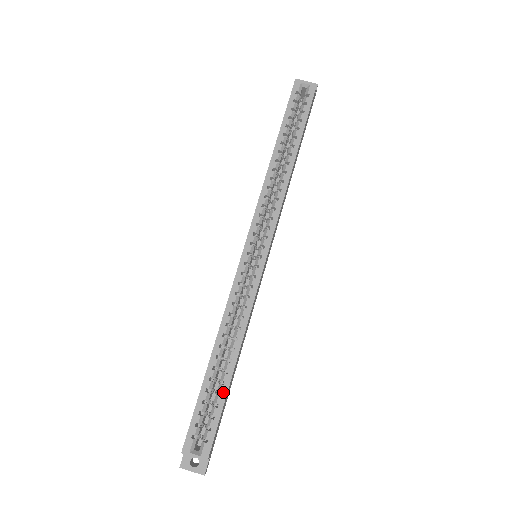
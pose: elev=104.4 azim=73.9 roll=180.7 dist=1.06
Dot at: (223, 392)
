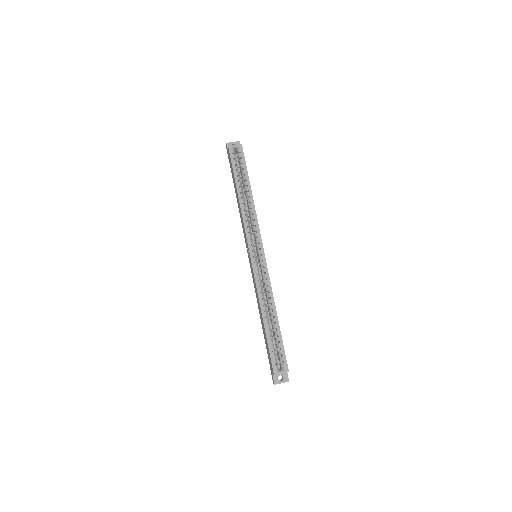
Dot at: (279, 334)
